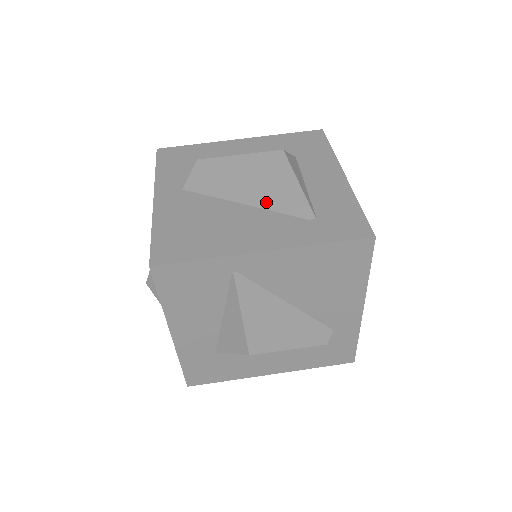
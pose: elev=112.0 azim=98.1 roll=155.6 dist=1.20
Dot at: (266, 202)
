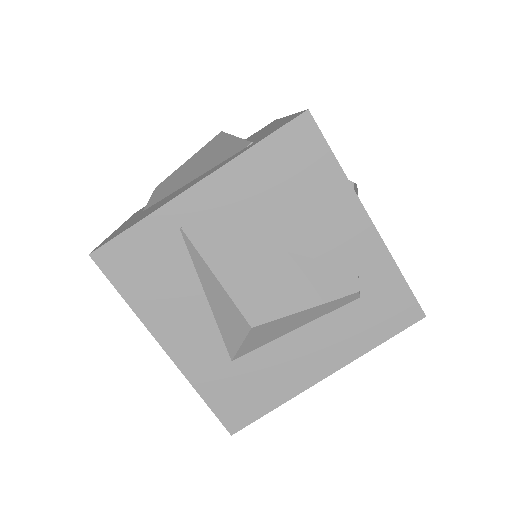
Dot at: (209, 167)
